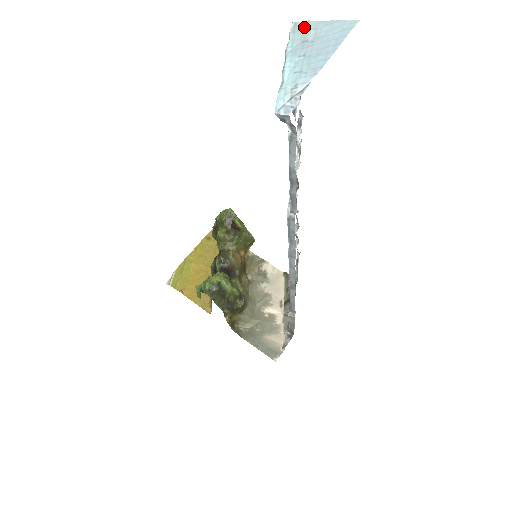
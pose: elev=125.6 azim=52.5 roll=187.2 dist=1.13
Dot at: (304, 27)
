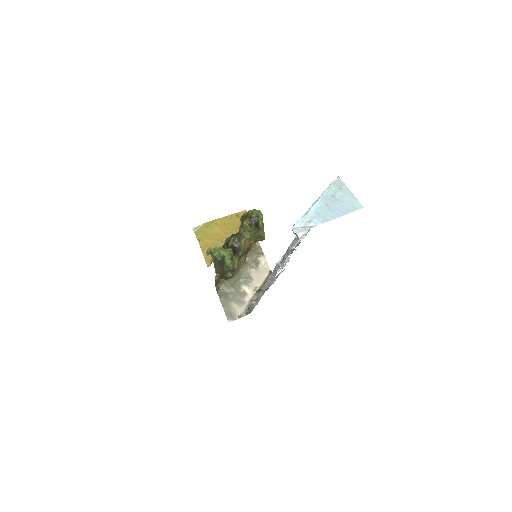
Dot at: (340, 186)
